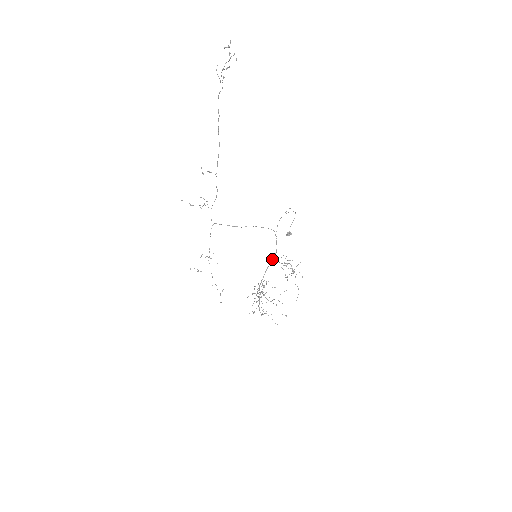
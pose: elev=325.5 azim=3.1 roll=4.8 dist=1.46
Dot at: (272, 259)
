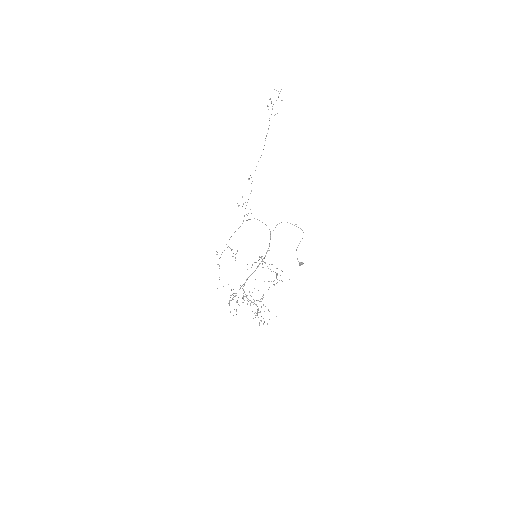
Dot at: occluded
